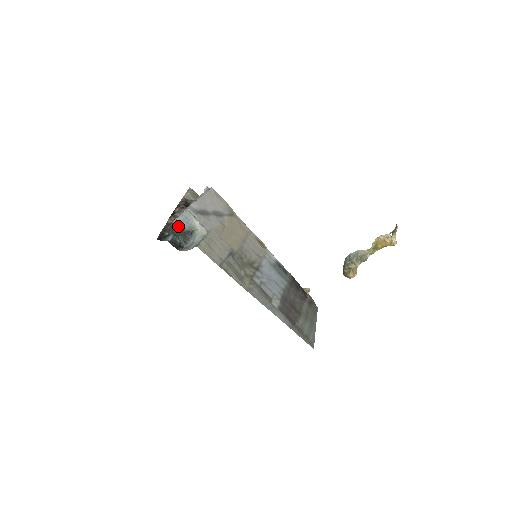
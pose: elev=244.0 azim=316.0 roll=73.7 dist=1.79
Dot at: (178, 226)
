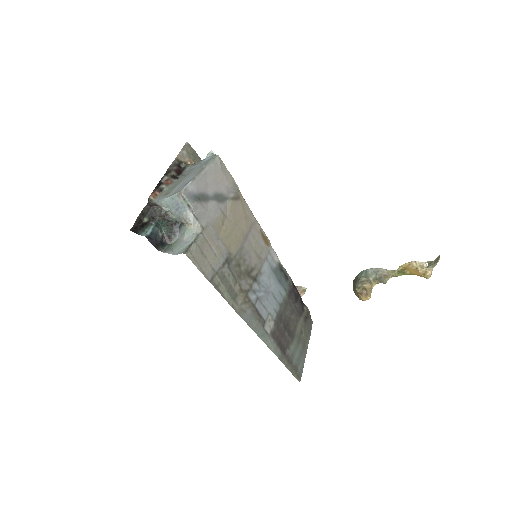
Dot at: (163, 210)
